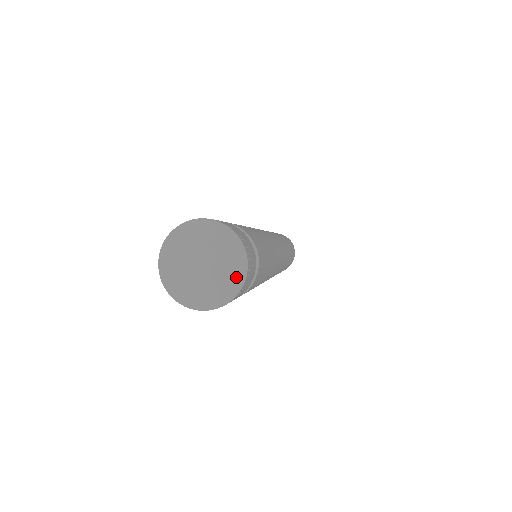
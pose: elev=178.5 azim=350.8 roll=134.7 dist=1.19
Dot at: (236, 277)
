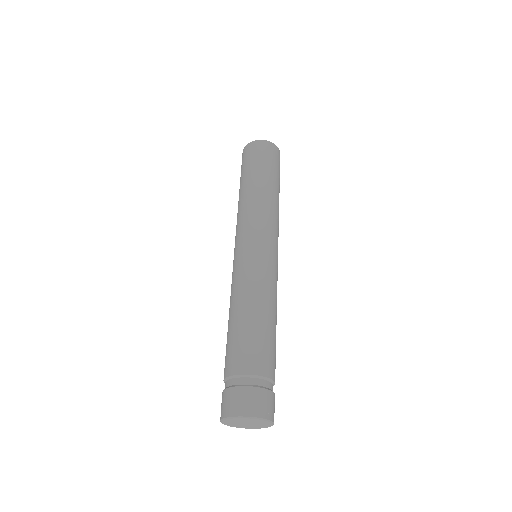
Dot at: (268, 426)
